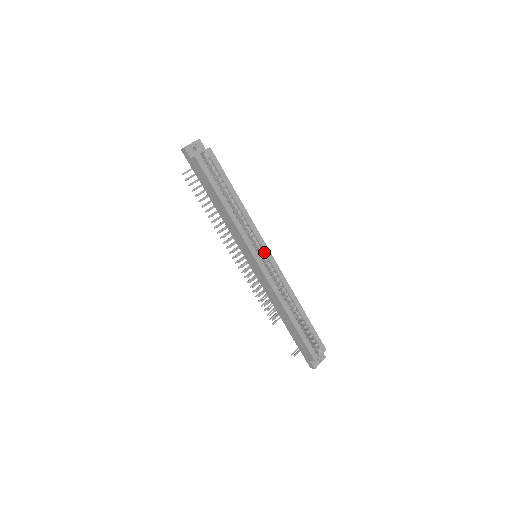
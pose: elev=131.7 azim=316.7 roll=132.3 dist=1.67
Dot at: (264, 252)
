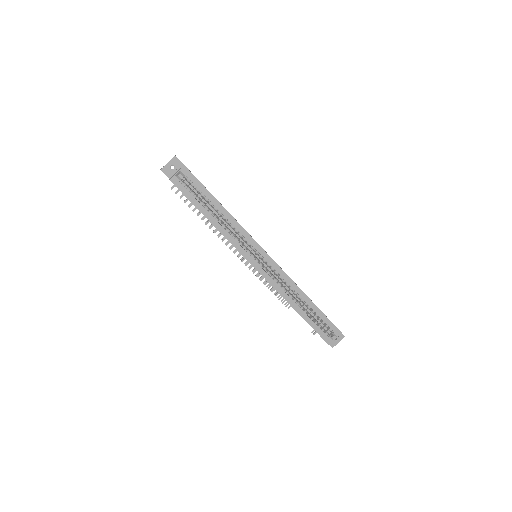
Dot at: (261, 255)
